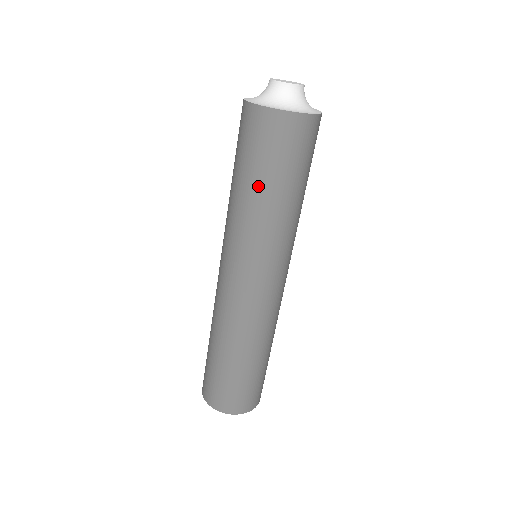
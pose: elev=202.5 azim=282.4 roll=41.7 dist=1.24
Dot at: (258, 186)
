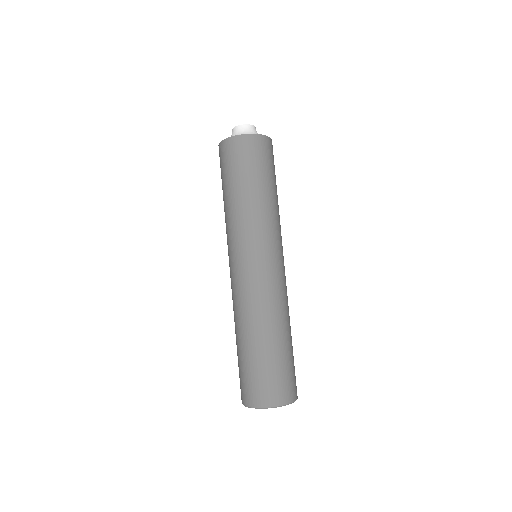
Dot at: (230, 191)
